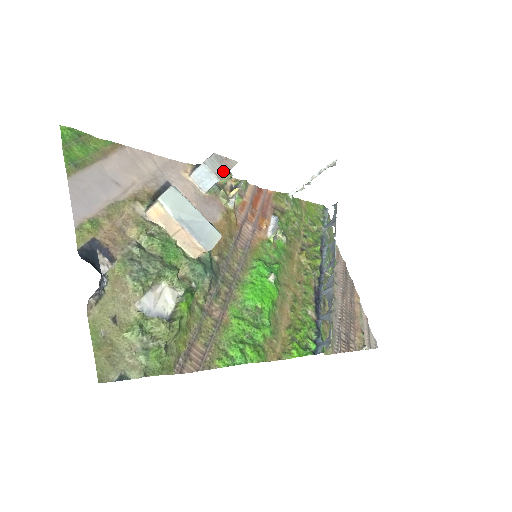
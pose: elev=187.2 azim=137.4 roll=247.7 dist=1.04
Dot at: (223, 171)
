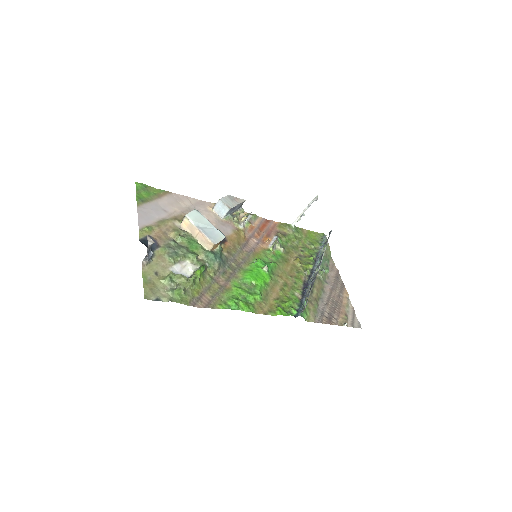
Dot at: (233, 204)
